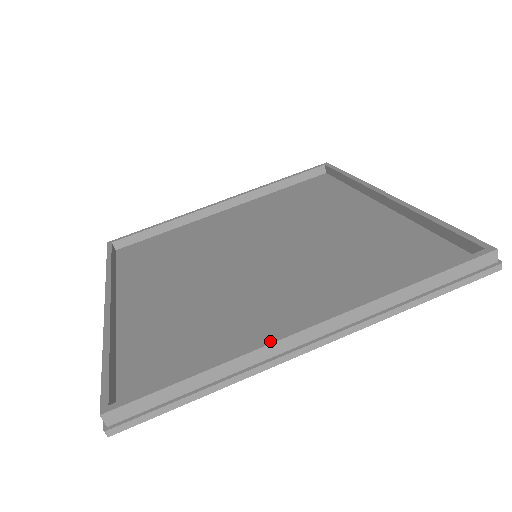
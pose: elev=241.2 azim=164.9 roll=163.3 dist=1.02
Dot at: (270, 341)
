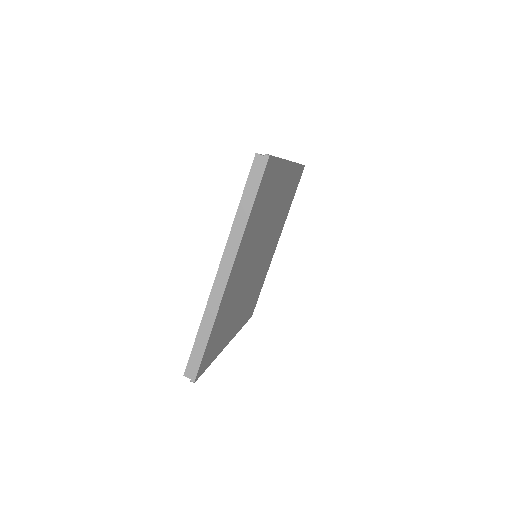
Dot at: (211, 293)
